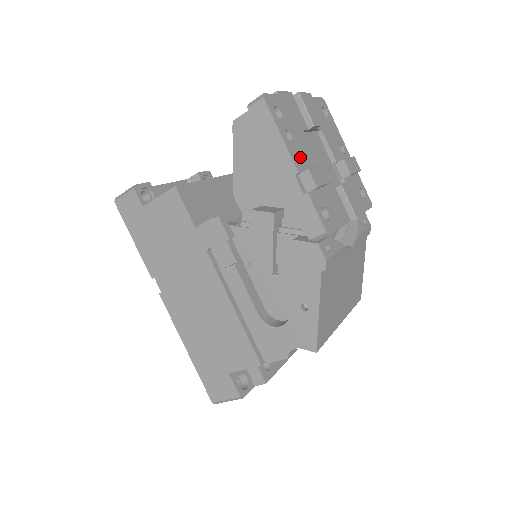
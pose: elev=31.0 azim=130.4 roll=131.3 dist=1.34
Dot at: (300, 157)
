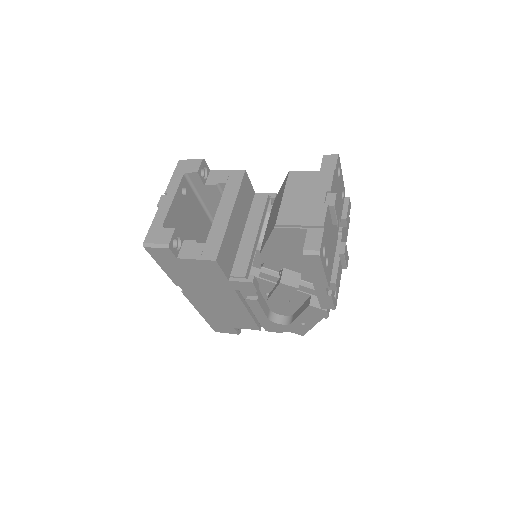
Dot at: (330, 270)
